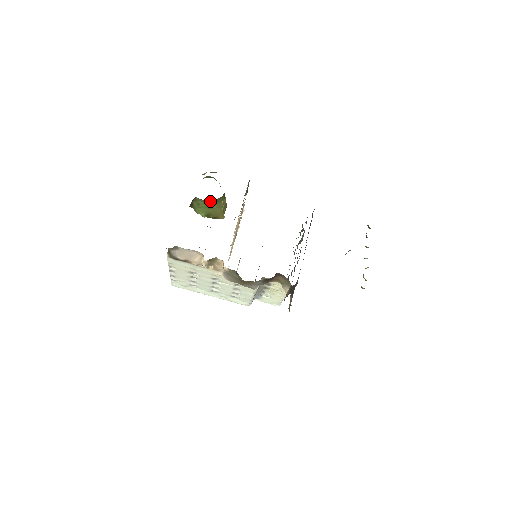
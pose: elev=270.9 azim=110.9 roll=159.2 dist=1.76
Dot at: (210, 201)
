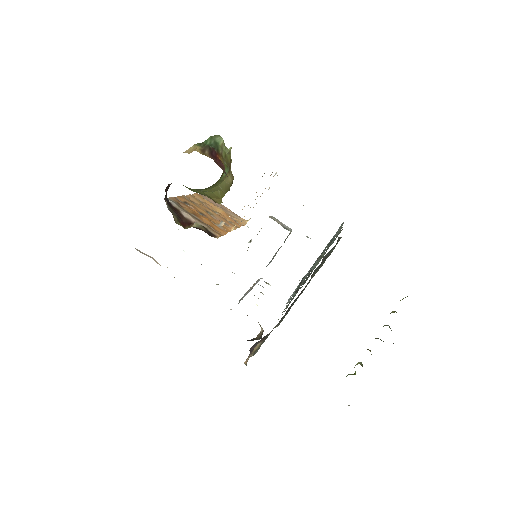
Dot at: occluded
